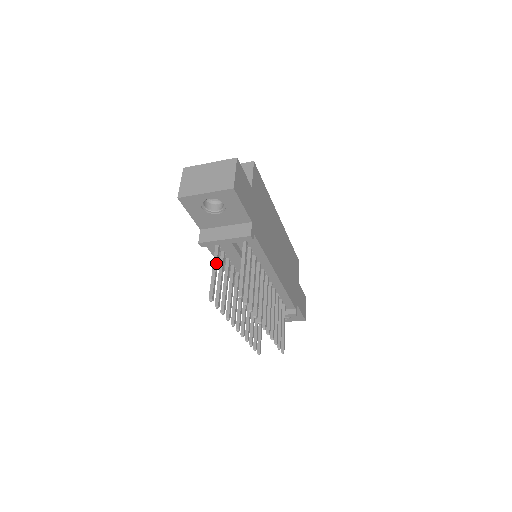
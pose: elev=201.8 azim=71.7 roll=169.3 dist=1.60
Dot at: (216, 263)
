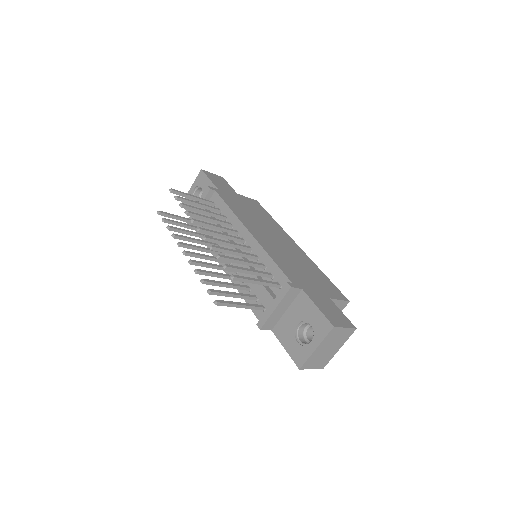
Dot at: (187, 218)
